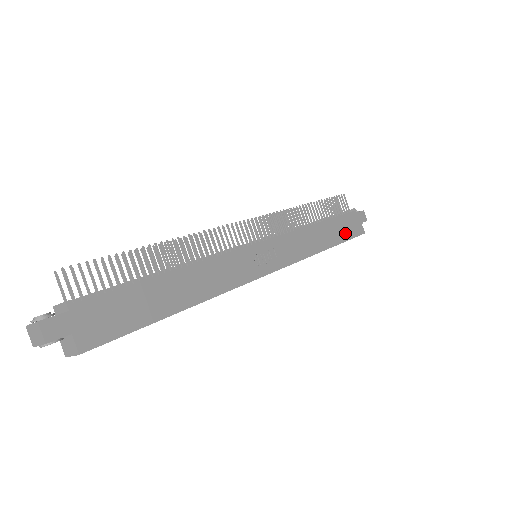
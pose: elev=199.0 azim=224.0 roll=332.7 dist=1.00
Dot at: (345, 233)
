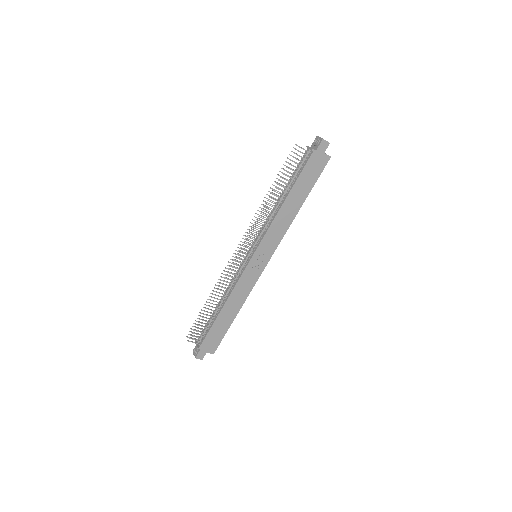
Dot at: (311, 180)
